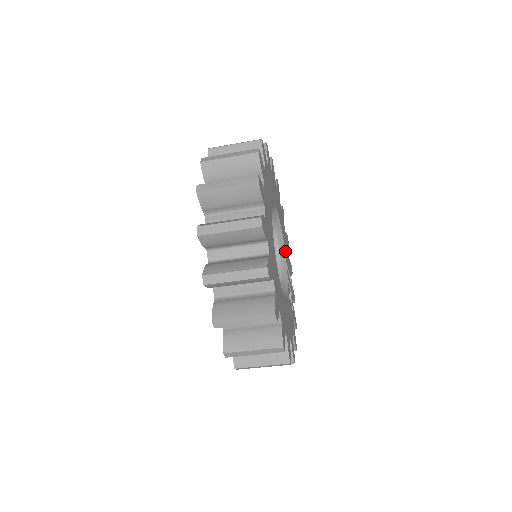
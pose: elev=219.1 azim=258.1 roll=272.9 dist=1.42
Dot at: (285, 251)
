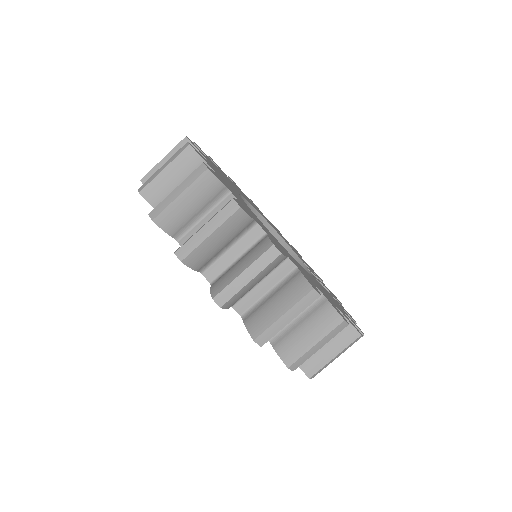
Dot at: (292, 250)
